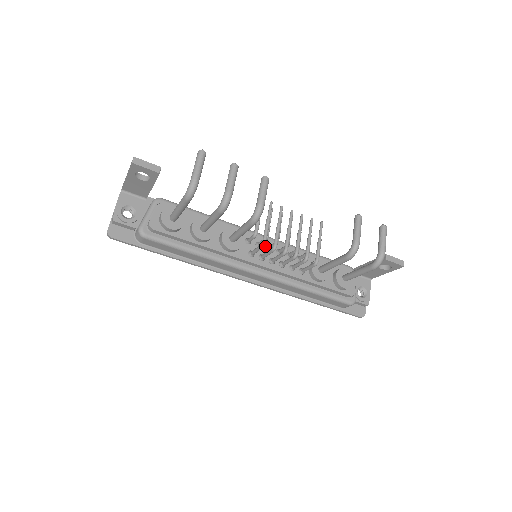
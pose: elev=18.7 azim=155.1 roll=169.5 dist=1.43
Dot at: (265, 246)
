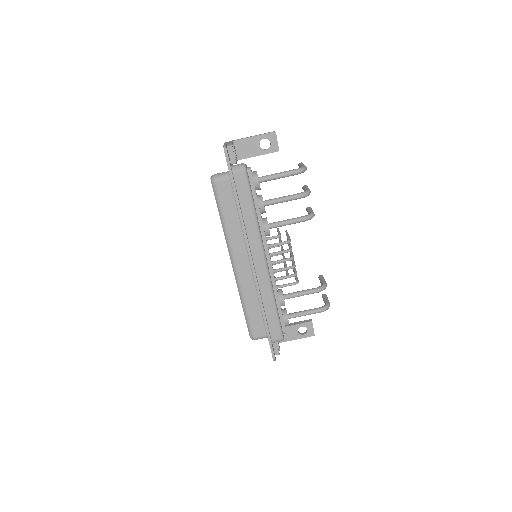
Dot at: occluded
